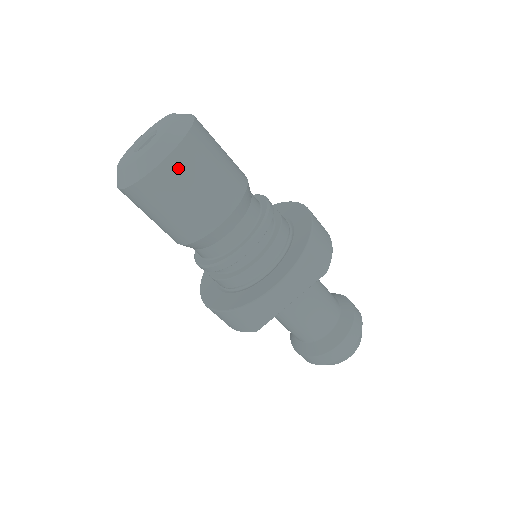
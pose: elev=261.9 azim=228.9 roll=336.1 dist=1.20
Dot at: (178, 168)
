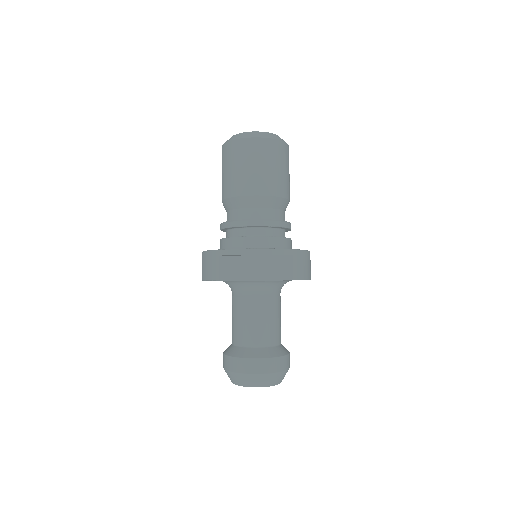
Dot at: (262, 147)
